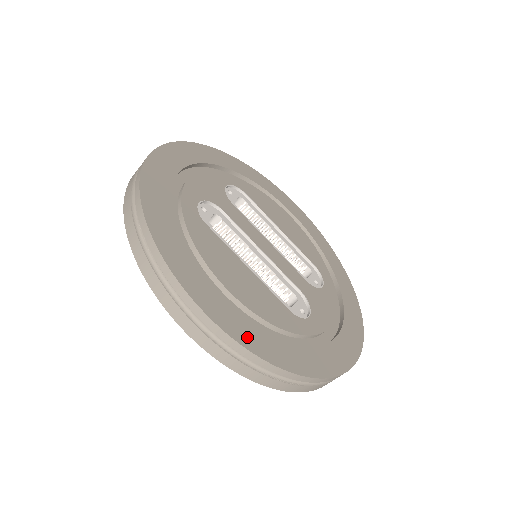
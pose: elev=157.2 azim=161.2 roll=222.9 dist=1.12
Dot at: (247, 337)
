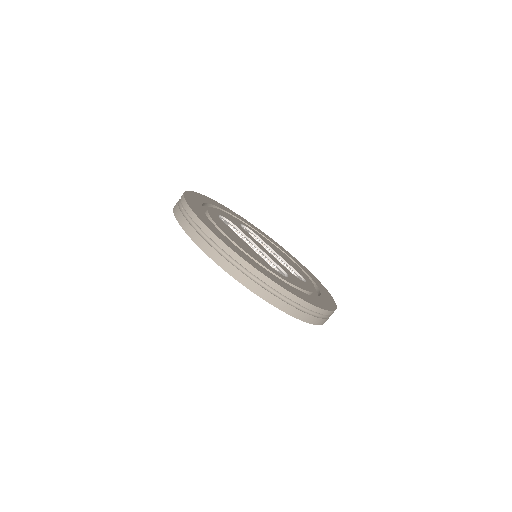
Dot at: (233, 248)
